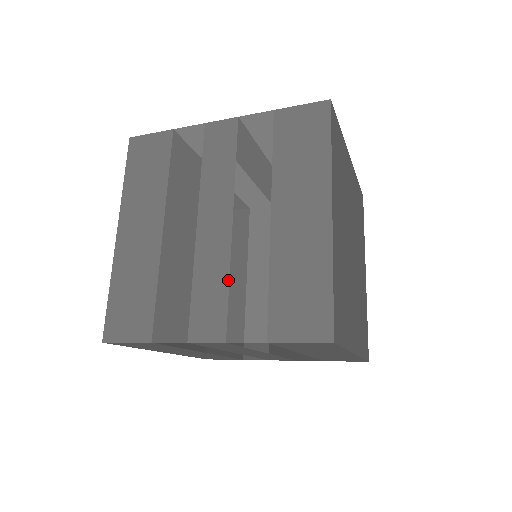
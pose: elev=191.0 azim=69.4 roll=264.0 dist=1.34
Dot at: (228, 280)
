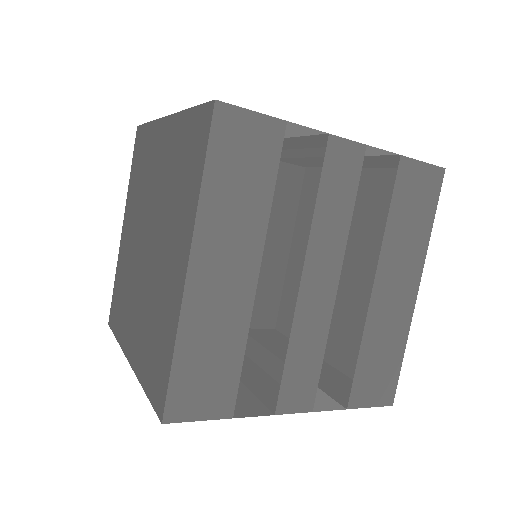
Dot at: (324, 349)
